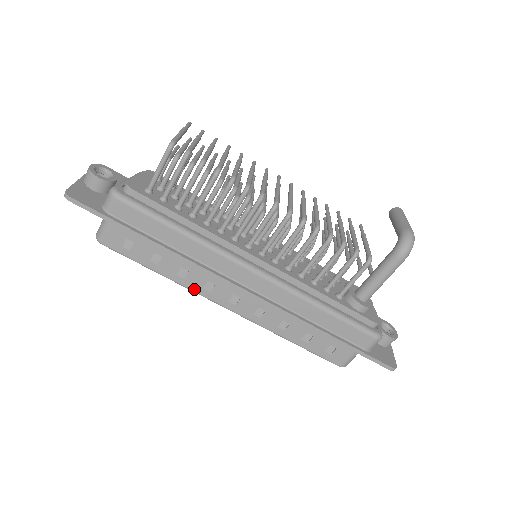
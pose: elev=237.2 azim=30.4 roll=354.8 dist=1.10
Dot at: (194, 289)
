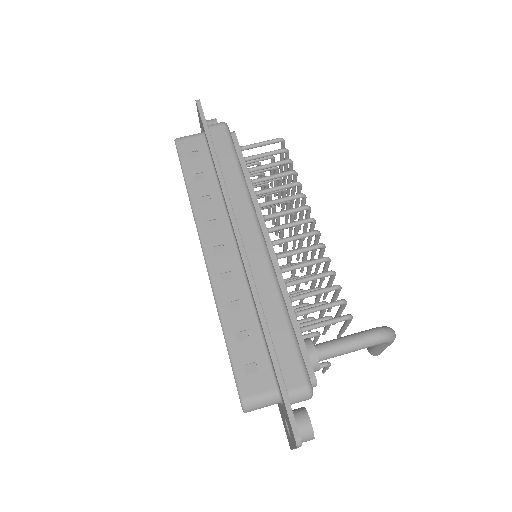
Dot at: (198, 217)
